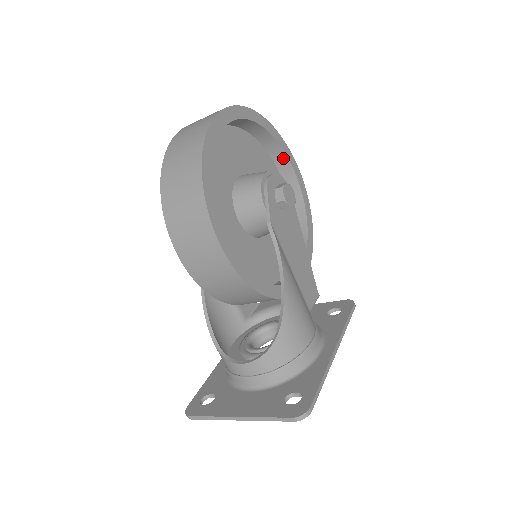
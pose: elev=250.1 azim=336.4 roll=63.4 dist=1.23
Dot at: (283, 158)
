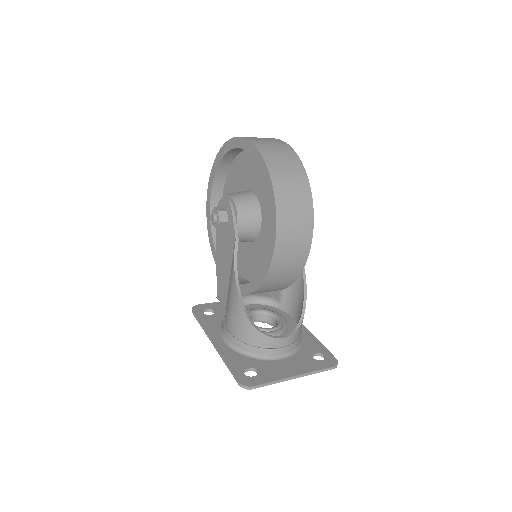
Dot at: occluded
